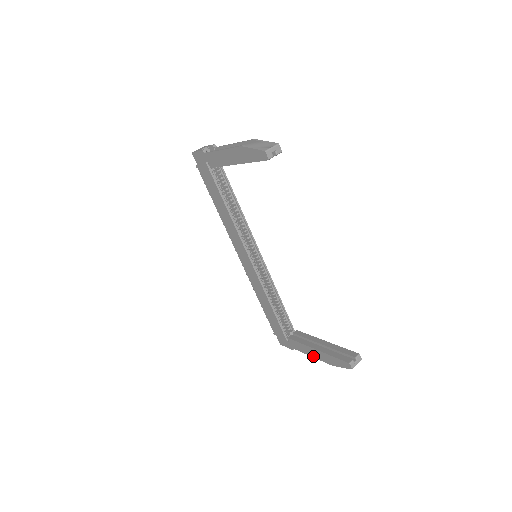
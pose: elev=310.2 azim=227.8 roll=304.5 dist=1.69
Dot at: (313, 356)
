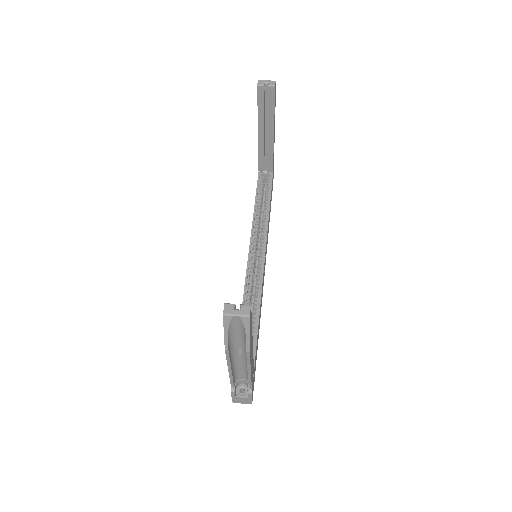
Dot at: (228, 365)
